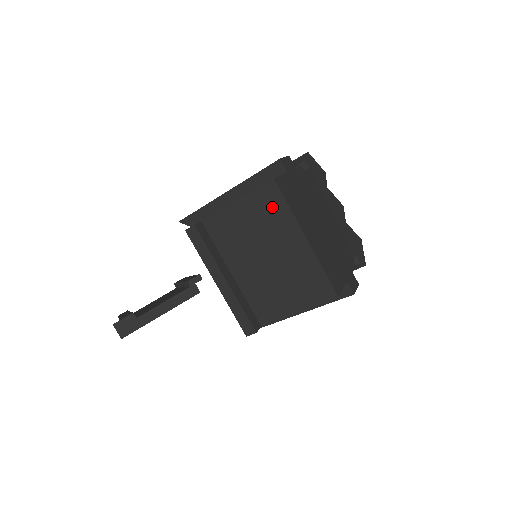
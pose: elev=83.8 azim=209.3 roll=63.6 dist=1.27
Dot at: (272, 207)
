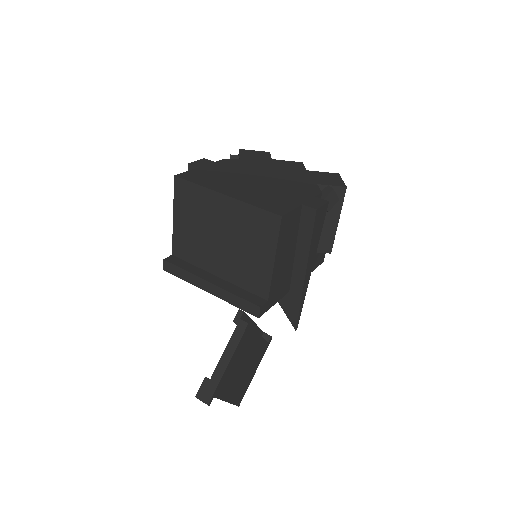
Dot at: (190, 196)
